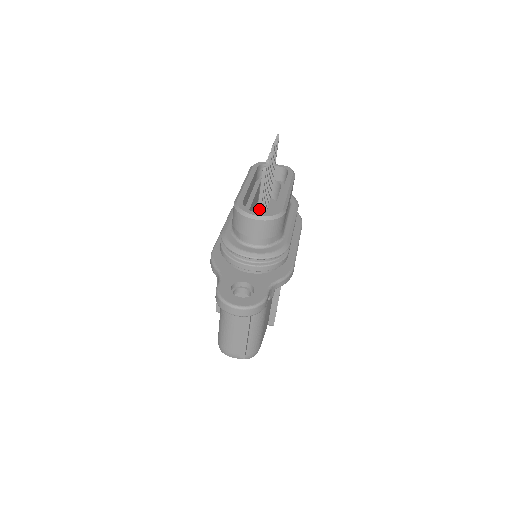
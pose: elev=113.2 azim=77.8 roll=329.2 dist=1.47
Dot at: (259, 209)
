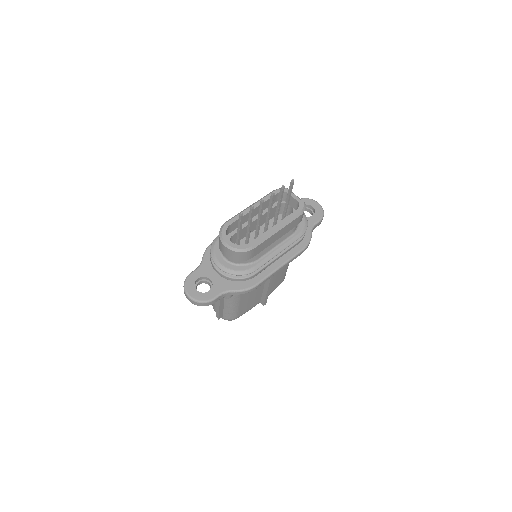
Dot at: (238, 236)
